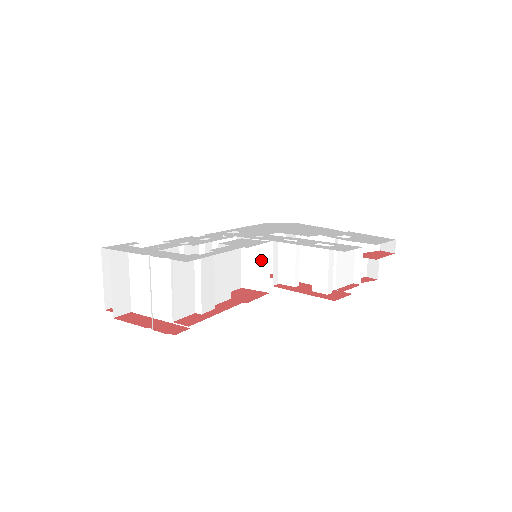
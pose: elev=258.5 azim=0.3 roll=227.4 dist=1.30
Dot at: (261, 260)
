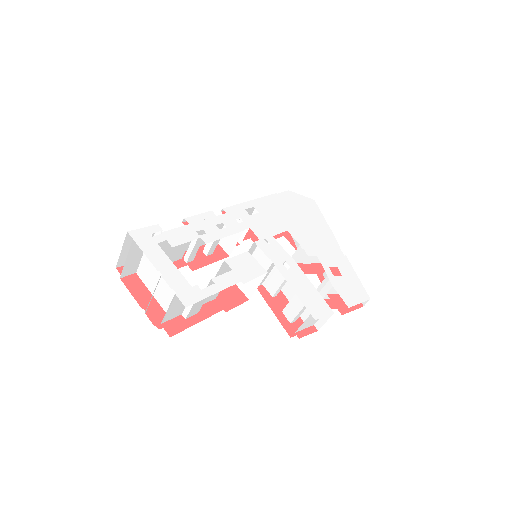
Dot at: occluded
